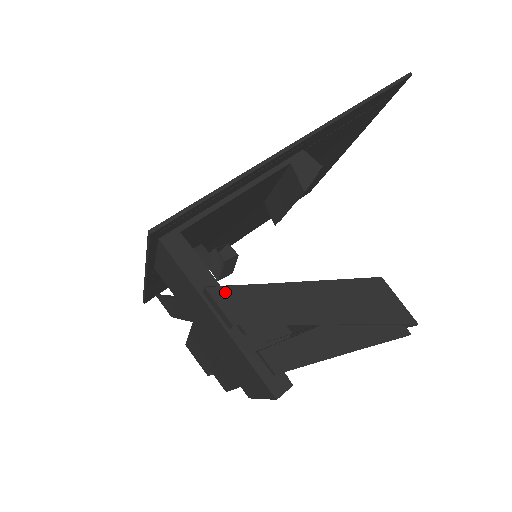
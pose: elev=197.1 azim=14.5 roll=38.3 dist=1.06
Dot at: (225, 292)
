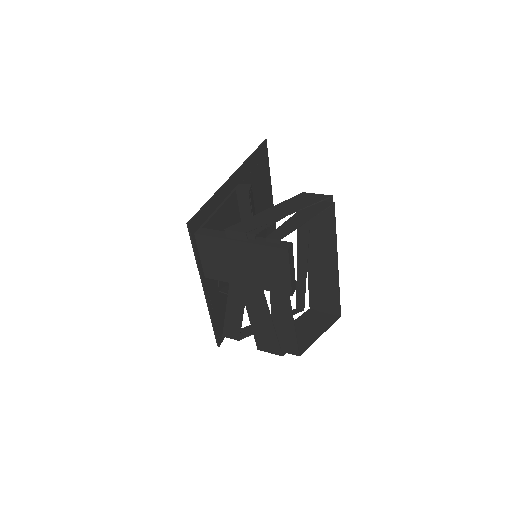
Dot at: (235, 227)
